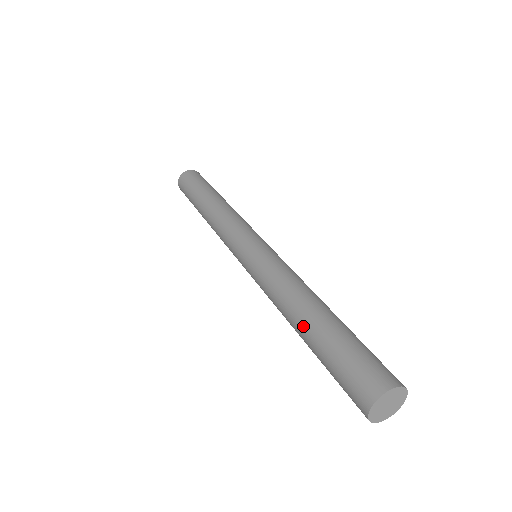
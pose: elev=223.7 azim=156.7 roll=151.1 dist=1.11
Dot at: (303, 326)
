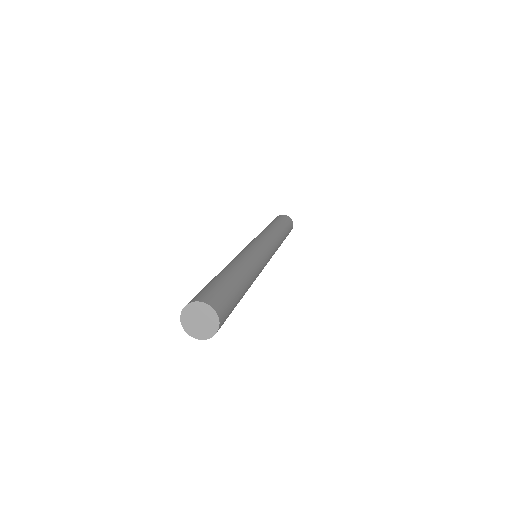
Dot at: (228, 270)
